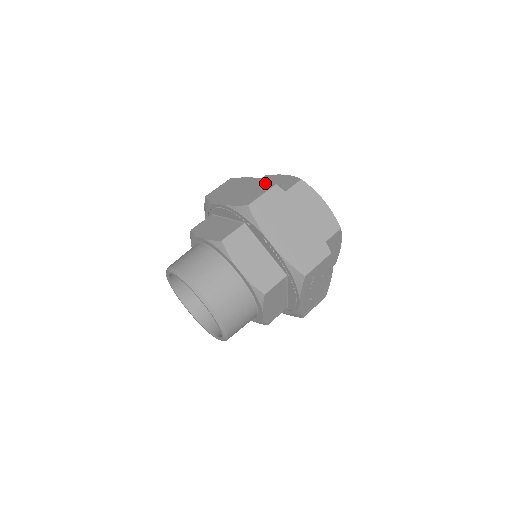
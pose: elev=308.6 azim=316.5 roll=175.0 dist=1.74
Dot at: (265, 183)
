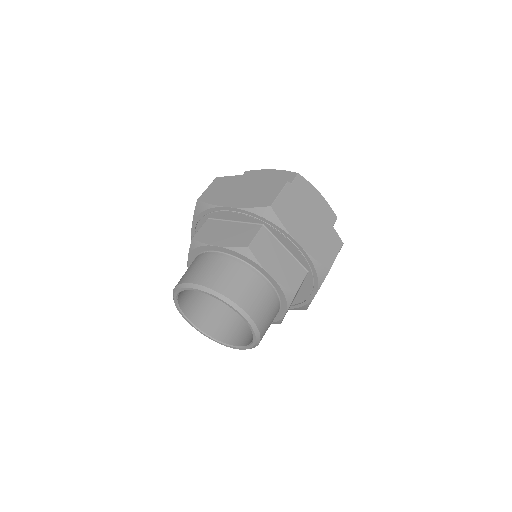
Dot at: (272, 181)
